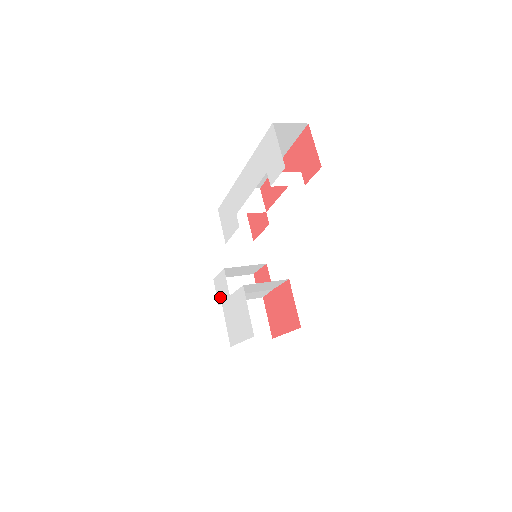
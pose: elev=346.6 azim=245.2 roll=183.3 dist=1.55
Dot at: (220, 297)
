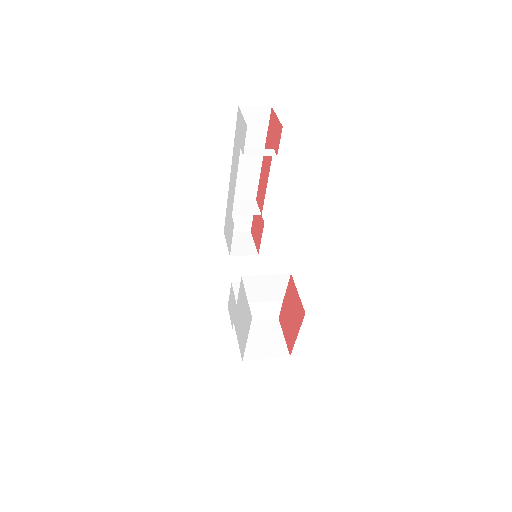
Dot at: (232, 317)
